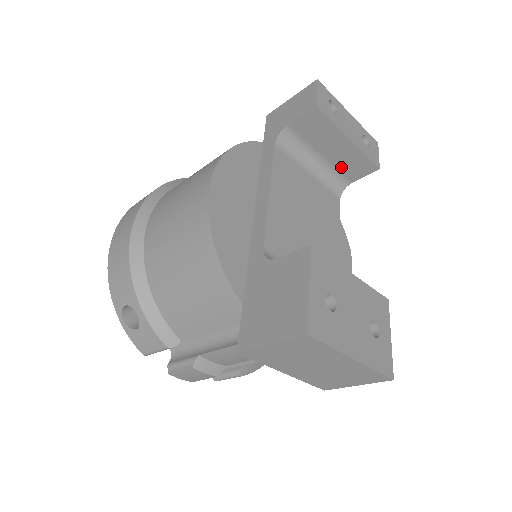
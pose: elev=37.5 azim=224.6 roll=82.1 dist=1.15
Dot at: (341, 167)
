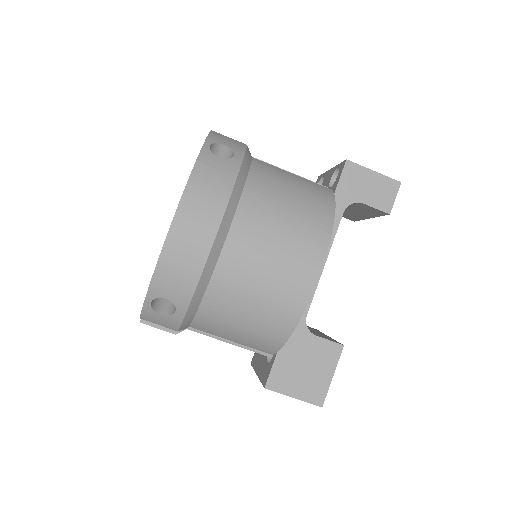
Dot at: occluded
